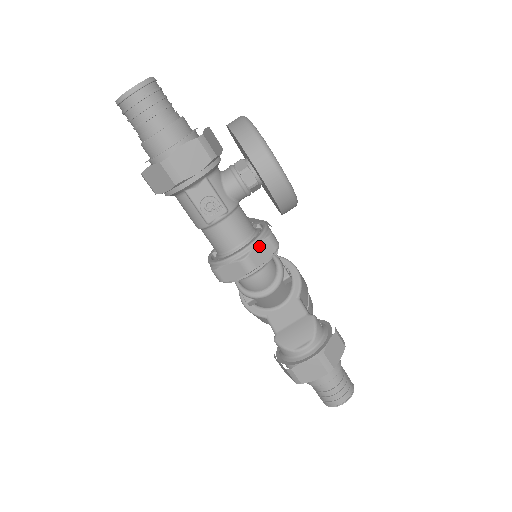
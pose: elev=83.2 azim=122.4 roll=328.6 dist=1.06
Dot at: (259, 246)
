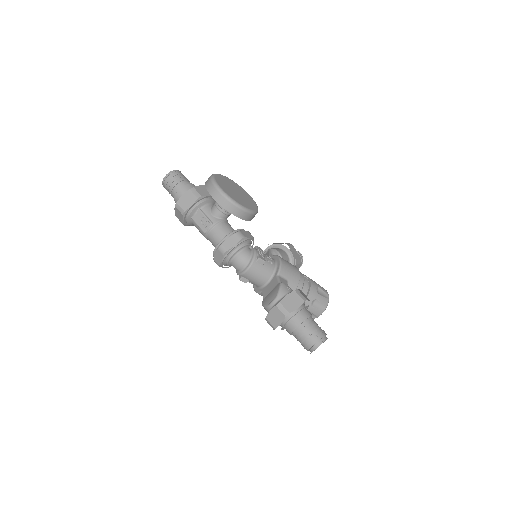
Dot at: (229, 239)
